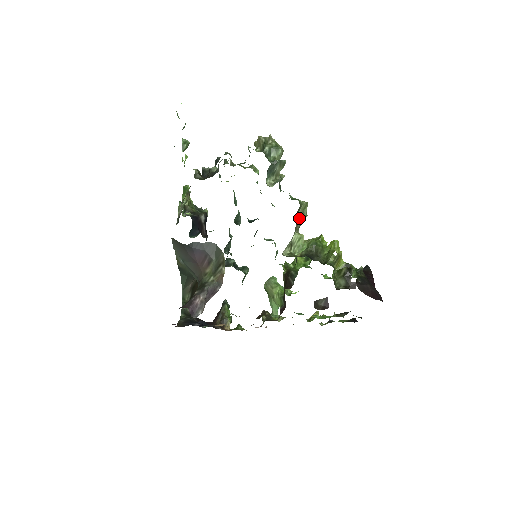
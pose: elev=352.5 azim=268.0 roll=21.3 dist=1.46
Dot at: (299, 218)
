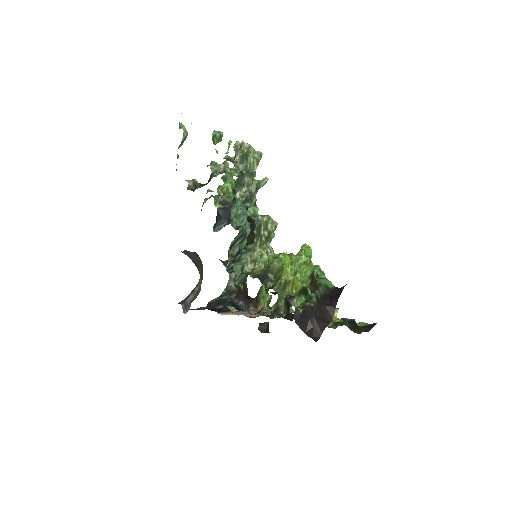
Dot at: (263, 234)
